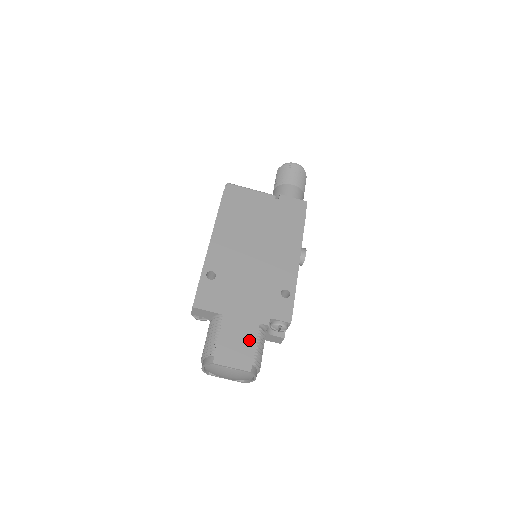
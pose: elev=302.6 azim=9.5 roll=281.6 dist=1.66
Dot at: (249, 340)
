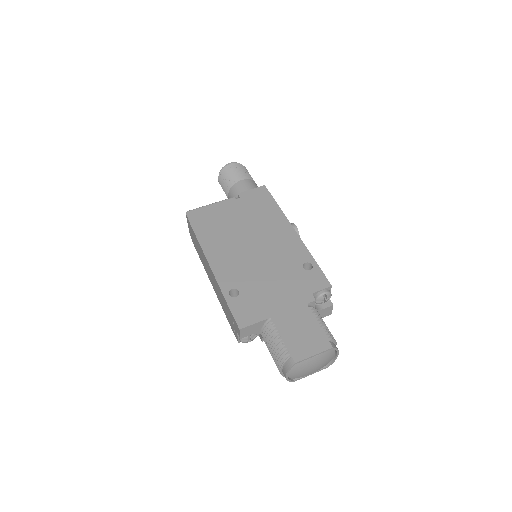
Dot at: (309, 323)
